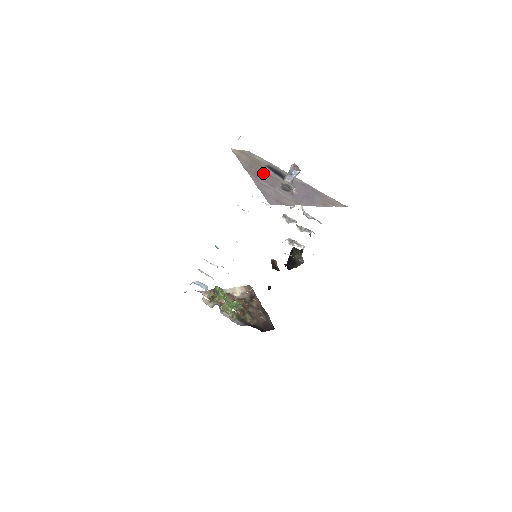
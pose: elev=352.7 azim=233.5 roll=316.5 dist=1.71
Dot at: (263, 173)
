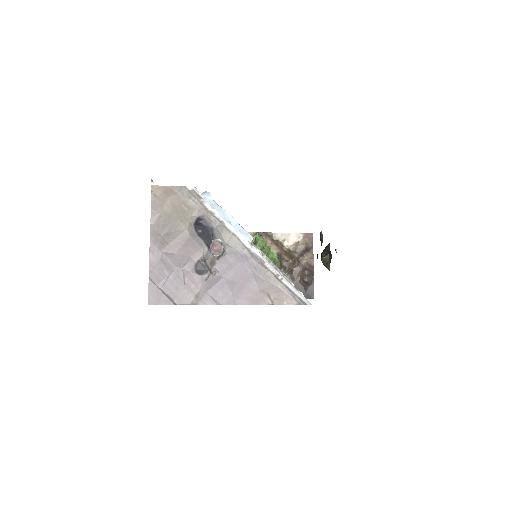
Dot at: (179, 236)
